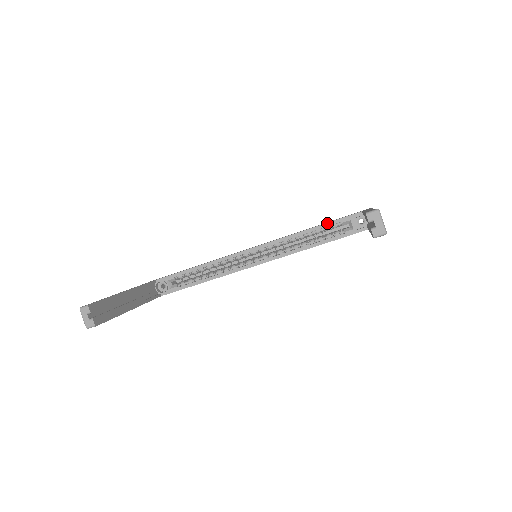
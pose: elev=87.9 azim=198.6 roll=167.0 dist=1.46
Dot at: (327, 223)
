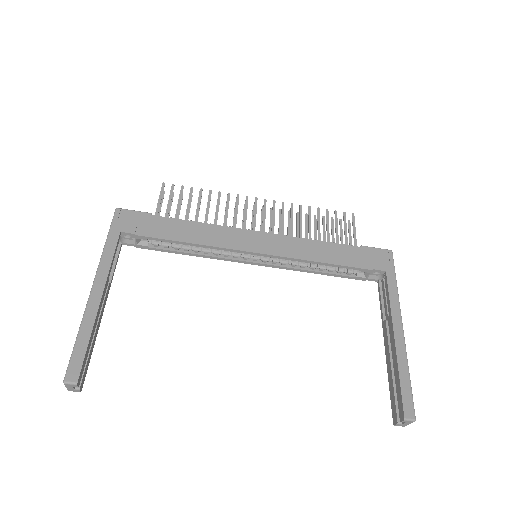
Dot at: (348, 267)
